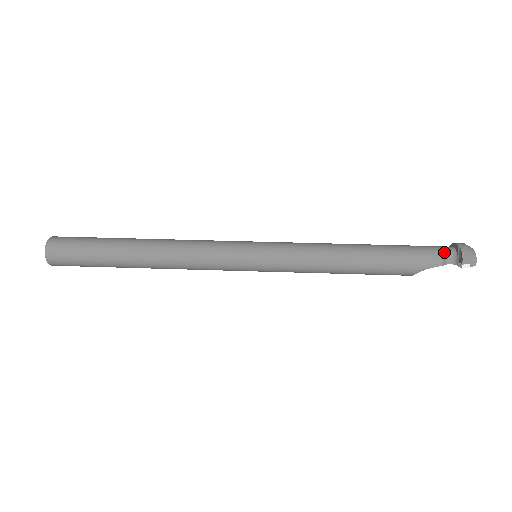
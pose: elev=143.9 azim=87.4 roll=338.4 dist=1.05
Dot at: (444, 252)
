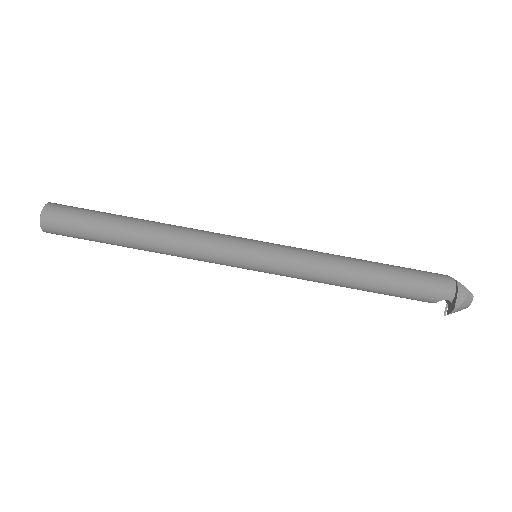
Dot at: (440, 300)
